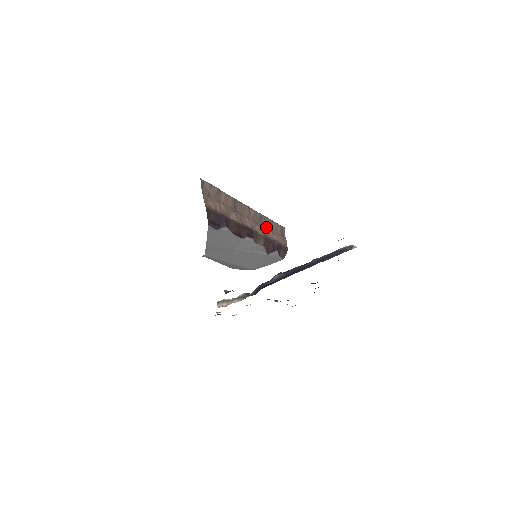
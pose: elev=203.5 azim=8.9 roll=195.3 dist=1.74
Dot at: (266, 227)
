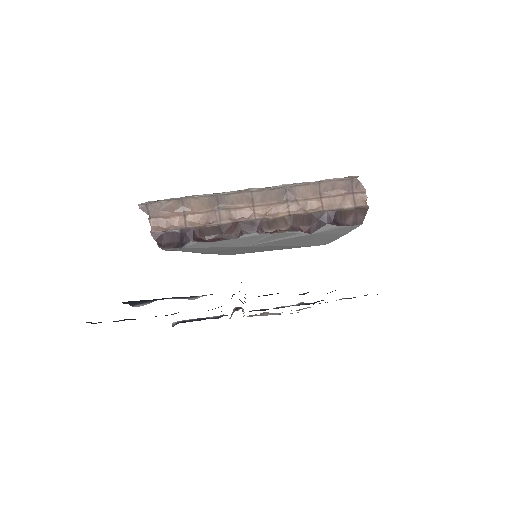
Dot at: (302, 198)
